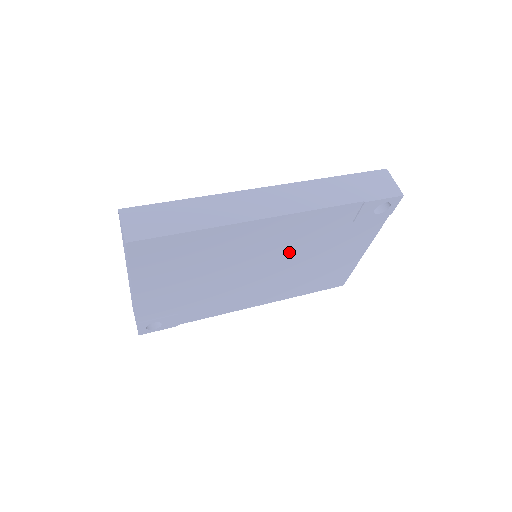
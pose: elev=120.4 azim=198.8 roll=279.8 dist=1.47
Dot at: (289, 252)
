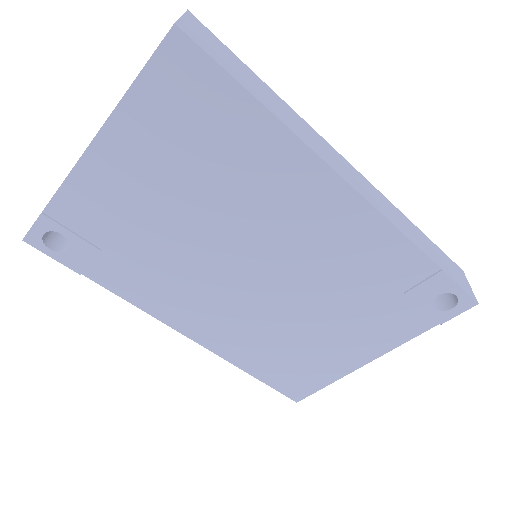
Dot at: (305, 273)
